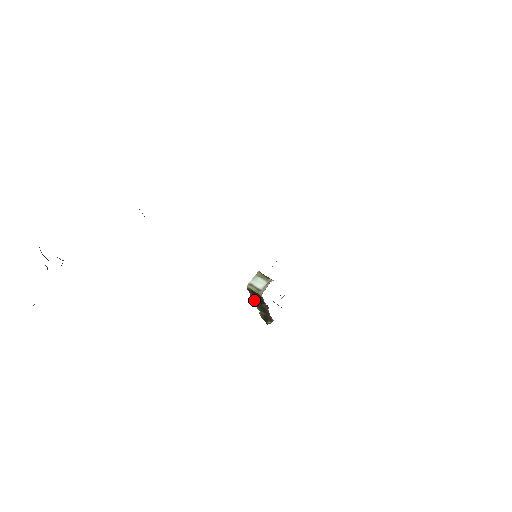
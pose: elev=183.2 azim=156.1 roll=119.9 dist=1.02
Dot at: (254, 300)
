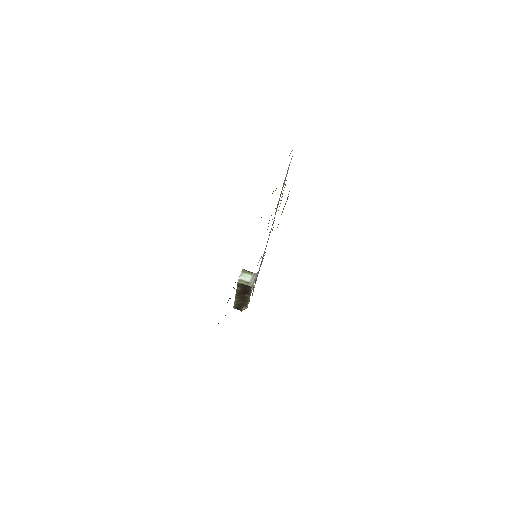
Dot at: (238, 292)
